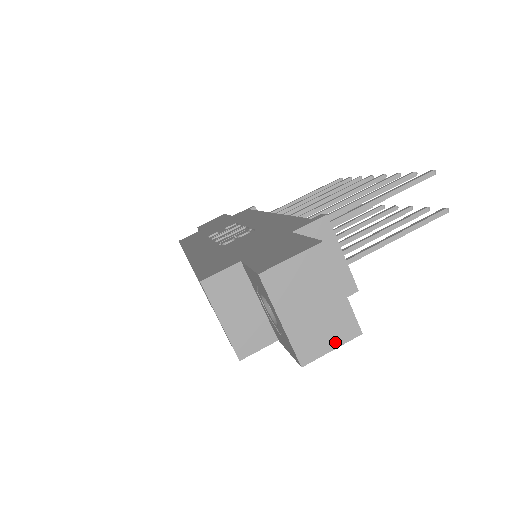
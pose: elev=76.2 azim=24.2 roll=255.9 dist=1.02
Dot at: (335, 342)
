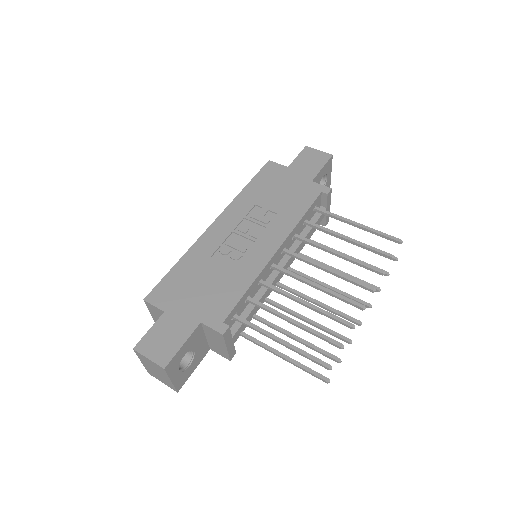
Dot at: (165, 383)
